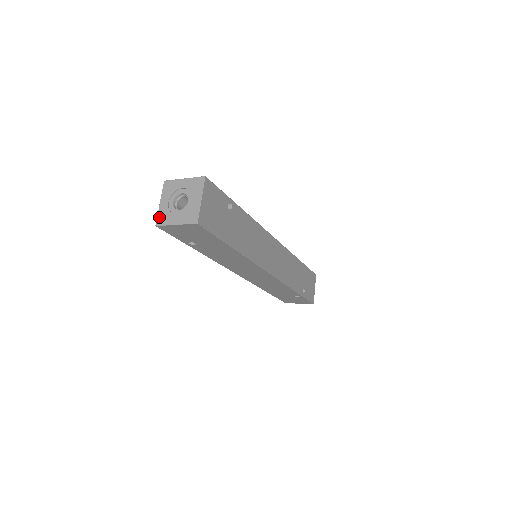
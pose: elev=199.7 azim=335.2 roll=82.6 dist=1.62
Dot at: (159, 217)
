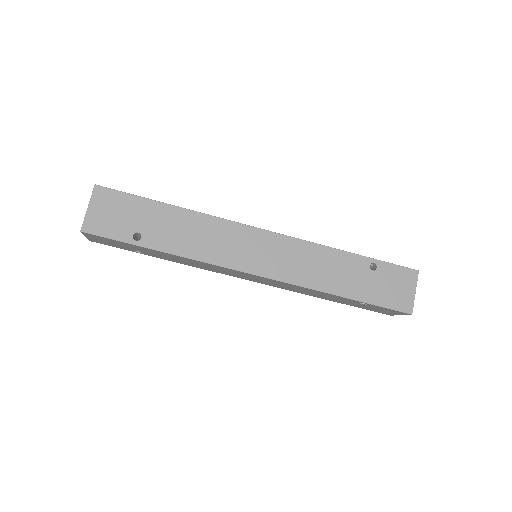
Dot at: occluded
